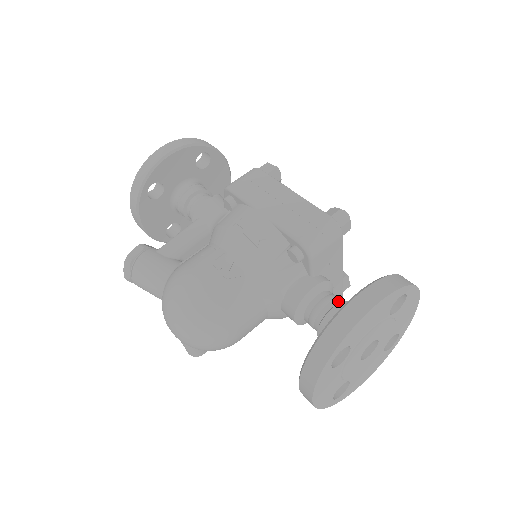
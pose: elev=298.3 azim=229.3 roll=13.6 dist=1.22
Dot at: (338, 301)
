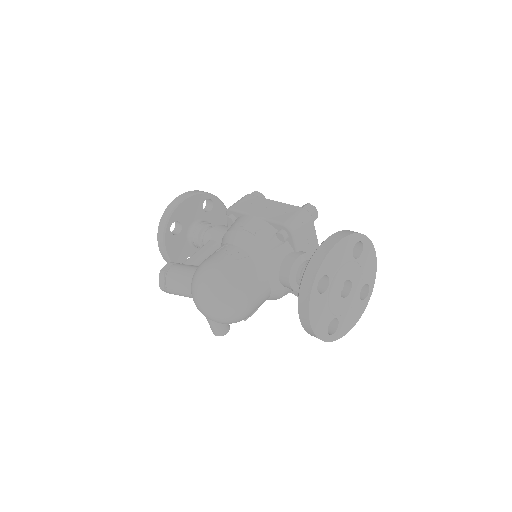
Dot at: occluded
